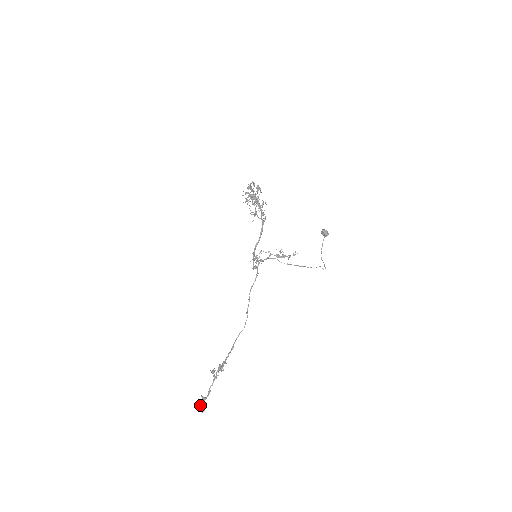
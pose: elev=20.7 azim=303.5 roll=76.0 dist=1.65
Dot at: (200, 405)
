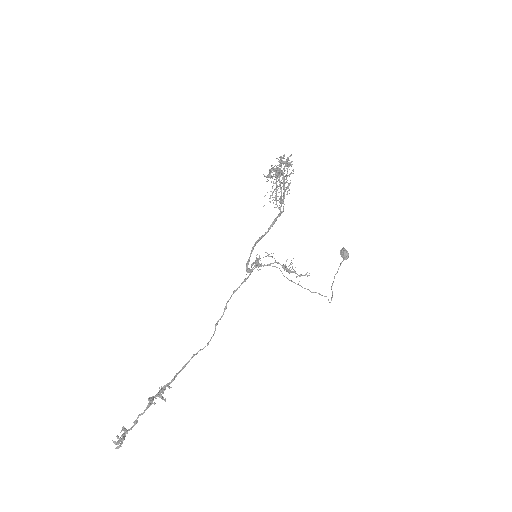
Dot at: (117, 438)
